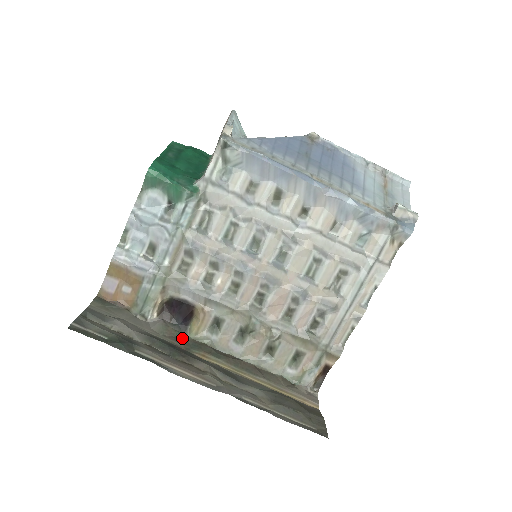
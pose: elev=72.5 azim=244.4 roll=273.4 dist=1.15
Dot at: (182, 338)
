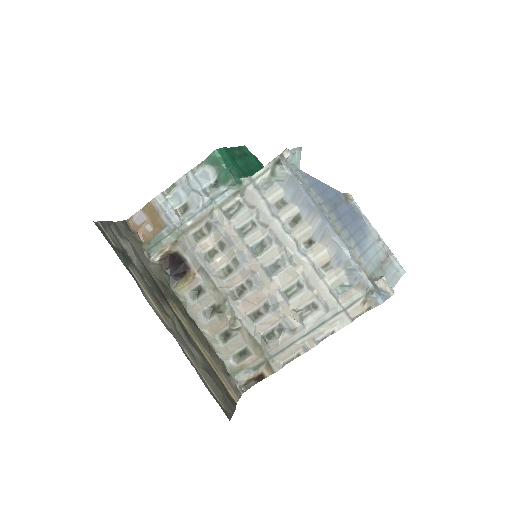
Dot at: (167, 287)
